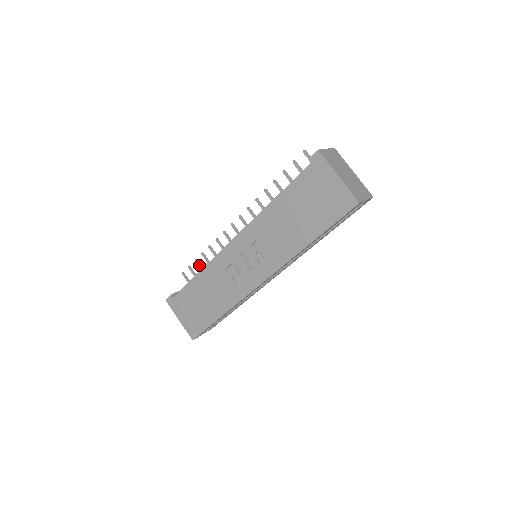
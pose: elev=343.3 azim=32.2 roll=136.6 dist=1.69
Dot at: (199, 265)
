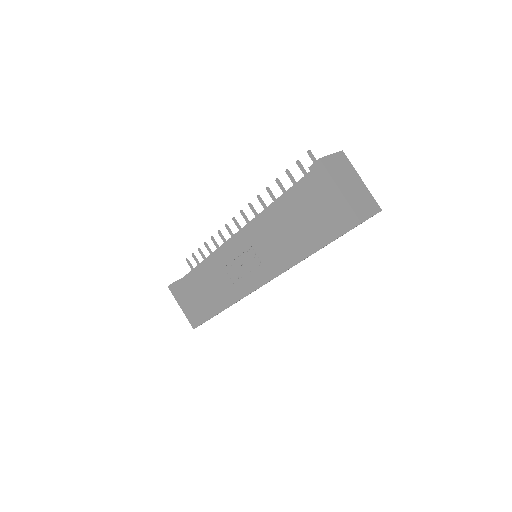
Dot at: (202, 254)
